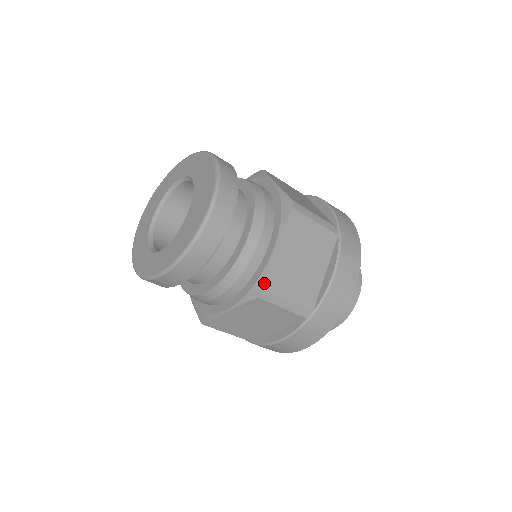
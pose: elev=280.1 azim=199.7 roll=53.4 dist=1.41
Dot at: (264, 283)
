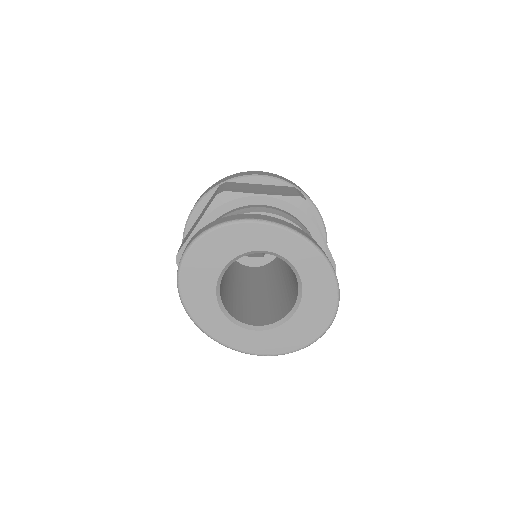
Dot at: occluded
